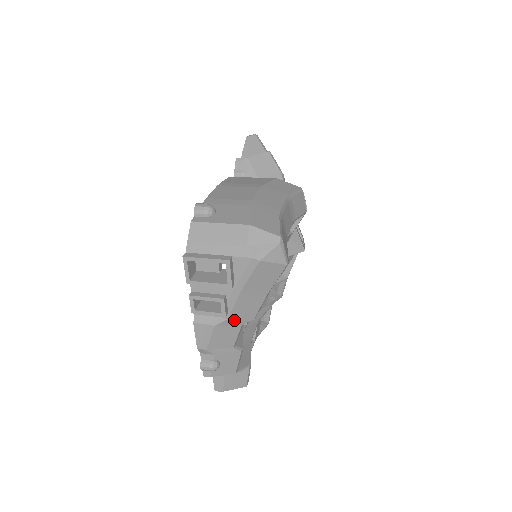
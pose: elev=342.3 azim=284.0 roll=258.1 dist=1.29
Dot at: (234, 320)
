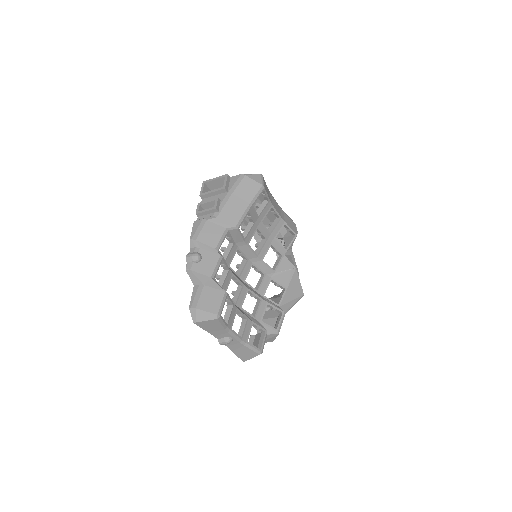
Dot at: (221, 221)
